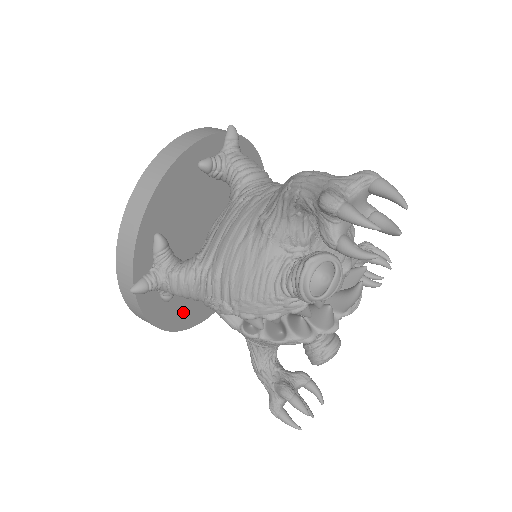
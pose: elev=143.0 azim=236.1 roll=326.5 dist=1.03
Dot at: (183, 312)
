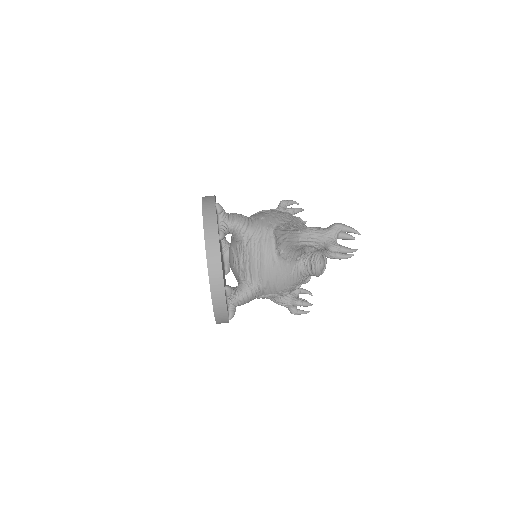
Dot at: occluded
